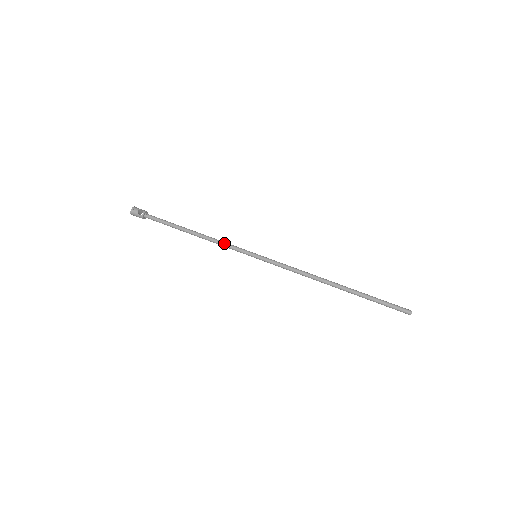
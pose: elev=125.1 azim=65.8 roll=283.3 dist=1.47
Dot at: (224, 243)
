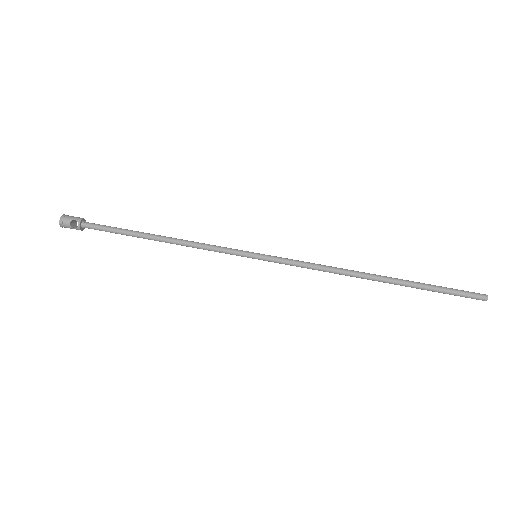
Dot at: (206, 247)
